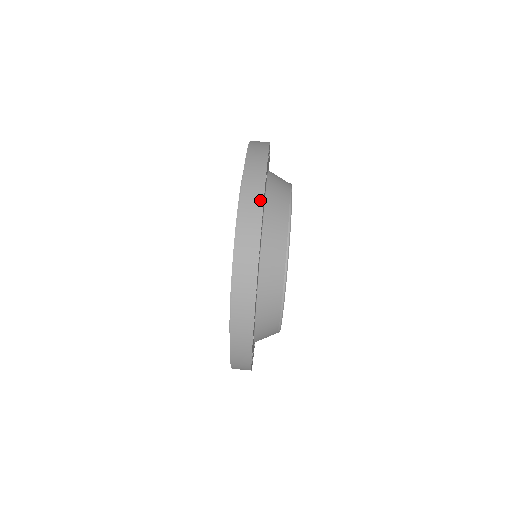
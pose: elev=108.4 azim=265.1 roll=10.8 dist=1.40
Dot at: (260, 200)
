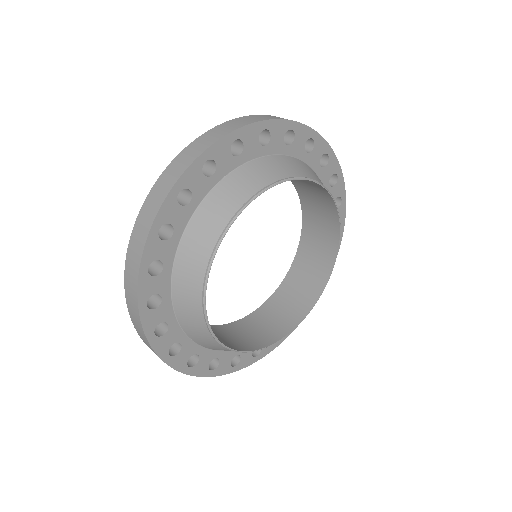
Dot at: (217, 138)
